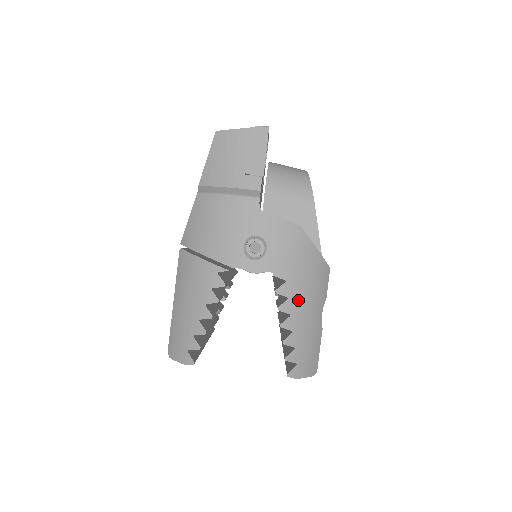
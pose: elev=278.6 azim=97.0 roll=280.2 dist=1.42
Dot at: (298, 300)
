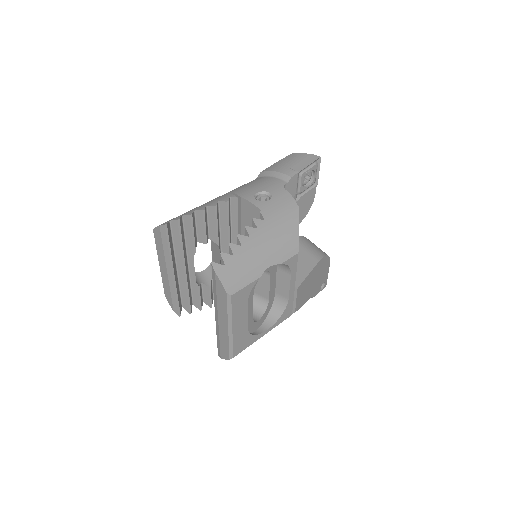
Dot at: (262, 236)
